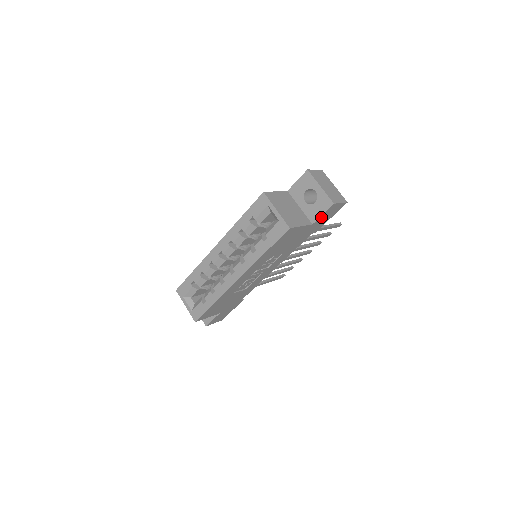
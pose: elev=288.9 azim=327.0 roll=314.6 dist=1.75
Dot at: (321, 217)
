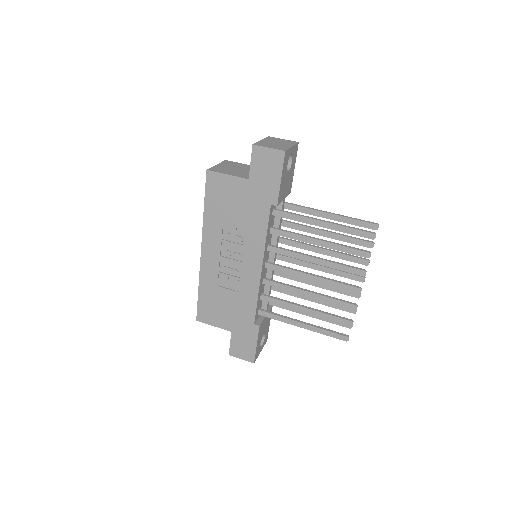
Dot at: (254, 169)
